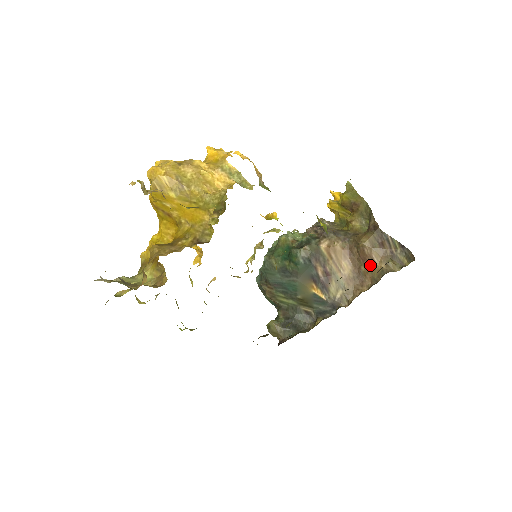
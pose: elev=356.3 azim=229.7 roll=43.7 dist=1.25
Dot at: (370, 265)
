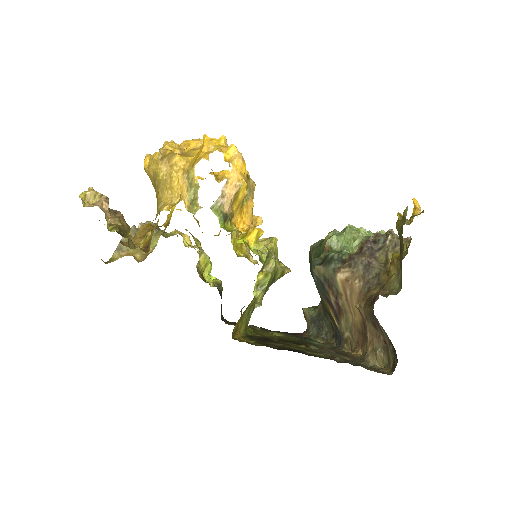
Dot at: occluded
